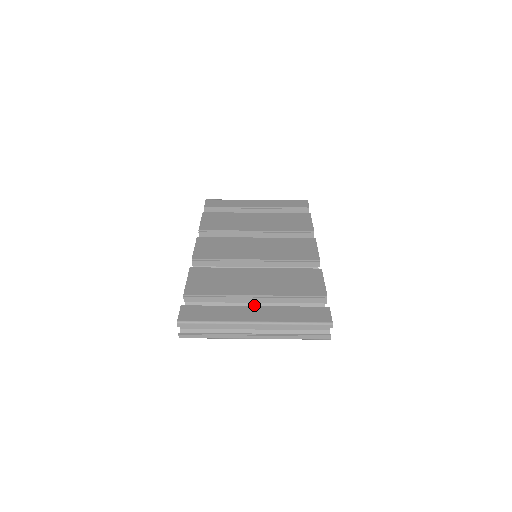
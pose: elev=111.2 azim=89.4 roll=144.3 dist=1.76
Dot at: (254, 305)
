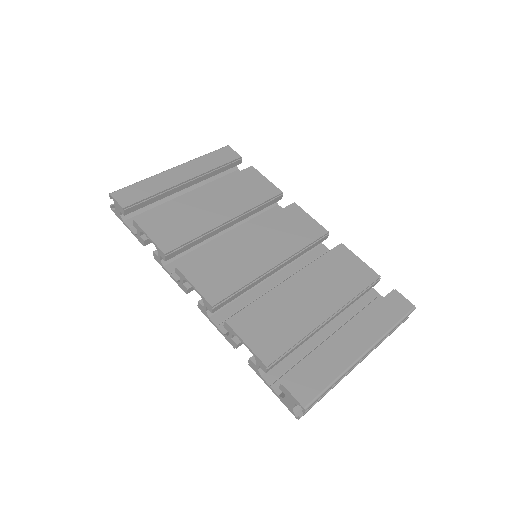
Dot at: occluded
